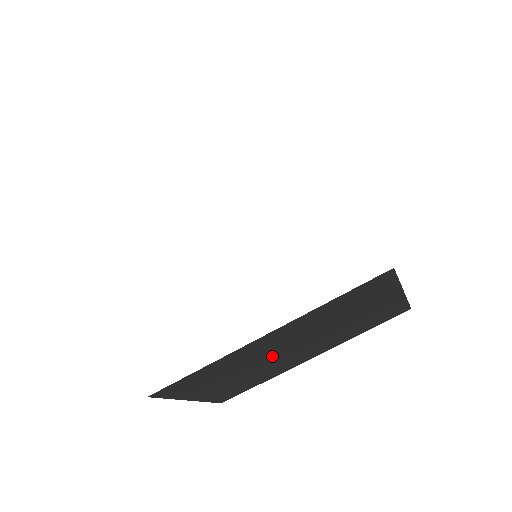
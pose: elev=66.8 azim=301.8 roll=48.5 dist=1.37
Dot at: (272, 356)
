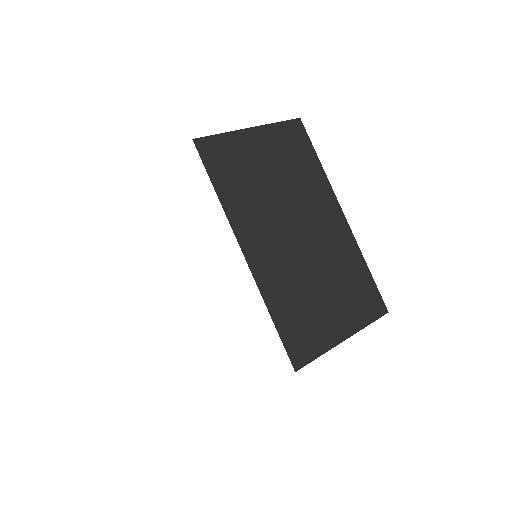
Dot at: occluded
